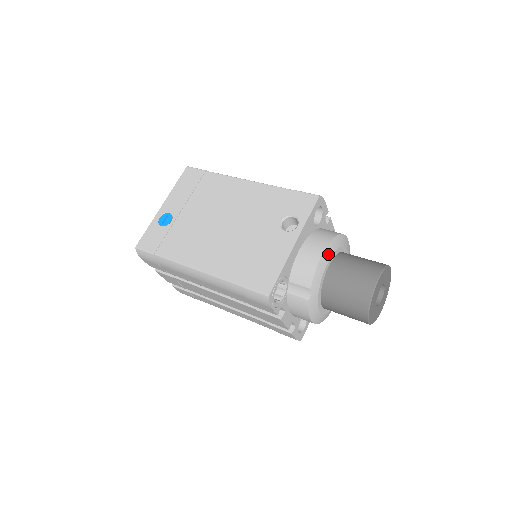
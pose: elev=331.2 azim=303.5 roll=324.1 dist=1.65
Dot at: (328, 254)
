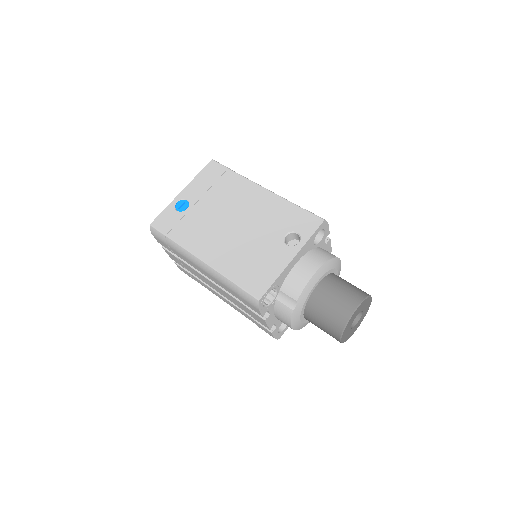
Dot at: (320, 274)
